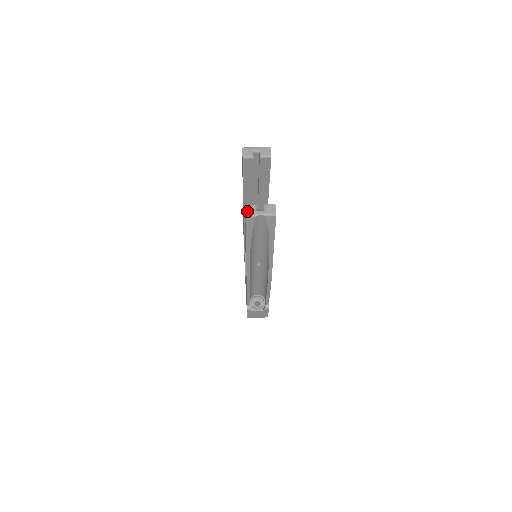
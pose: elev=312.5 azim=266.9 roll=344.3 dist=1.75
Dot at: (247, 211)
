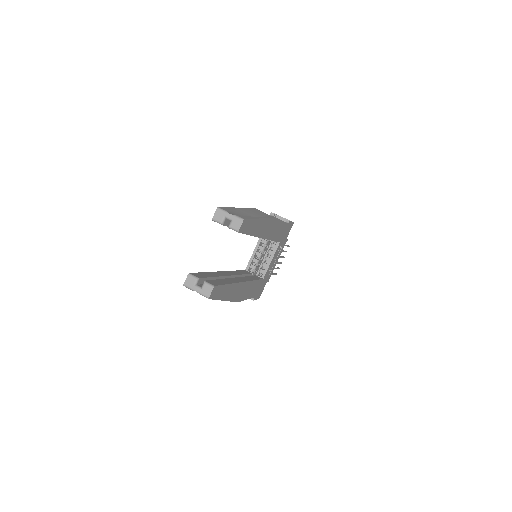
Dot at: (186, 282)
